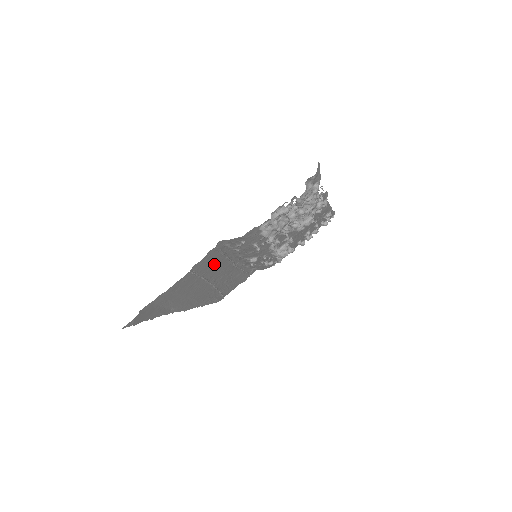
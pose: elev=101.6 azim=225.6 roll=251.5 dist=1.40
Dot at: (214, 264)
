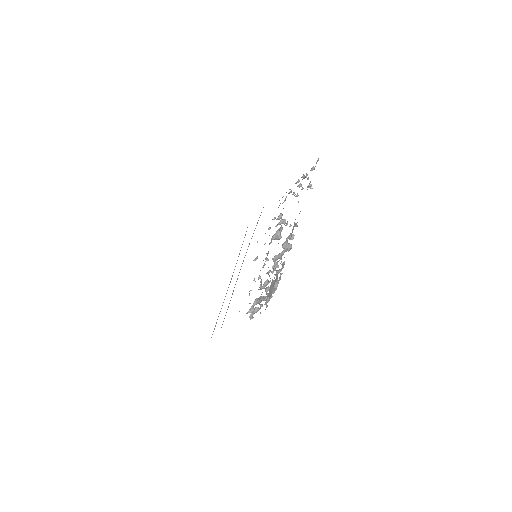
Dot at: occluded
